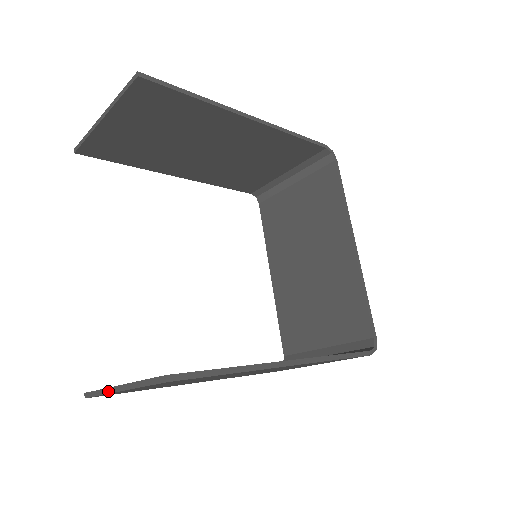
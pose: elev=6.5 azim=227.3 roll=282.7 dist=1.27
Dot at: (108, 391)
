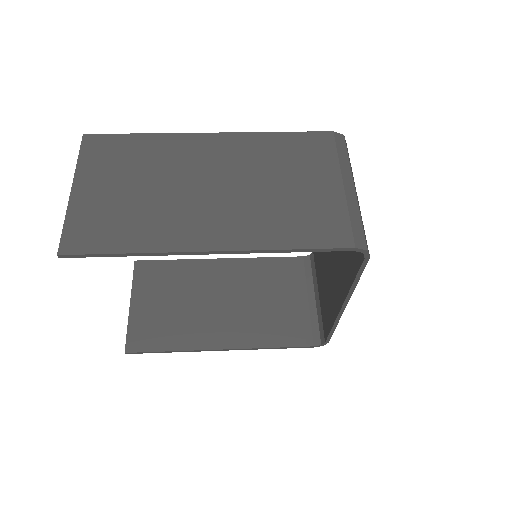
Dot at: (131, 292)
